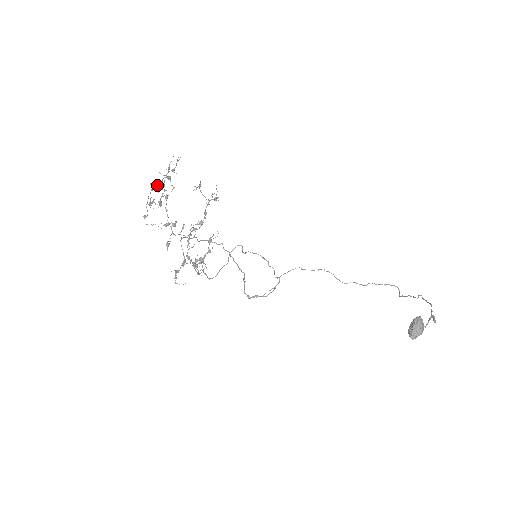
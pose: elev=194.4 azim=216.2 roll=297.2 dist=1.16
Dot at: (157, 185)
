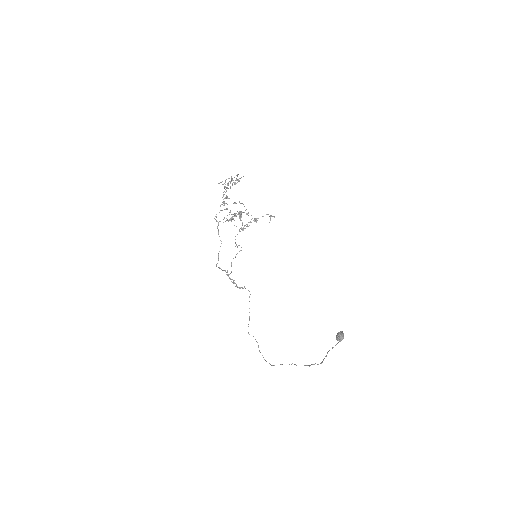
Dot at: (237, 176)
